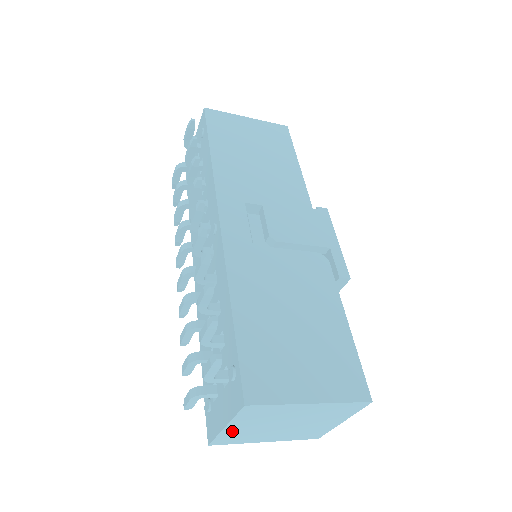
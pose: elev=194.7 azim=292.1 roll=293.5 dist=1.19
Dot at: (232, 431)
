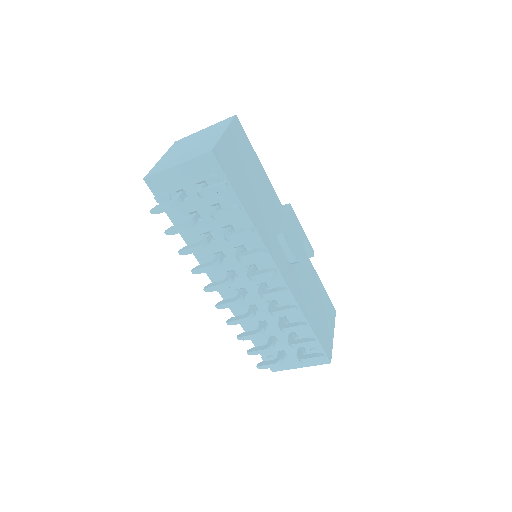
Dot at: occluded
